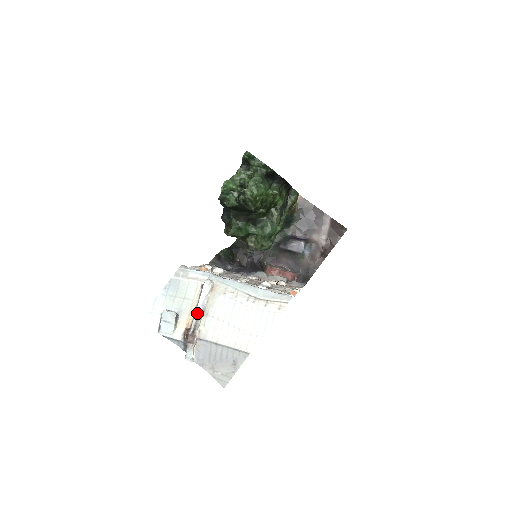
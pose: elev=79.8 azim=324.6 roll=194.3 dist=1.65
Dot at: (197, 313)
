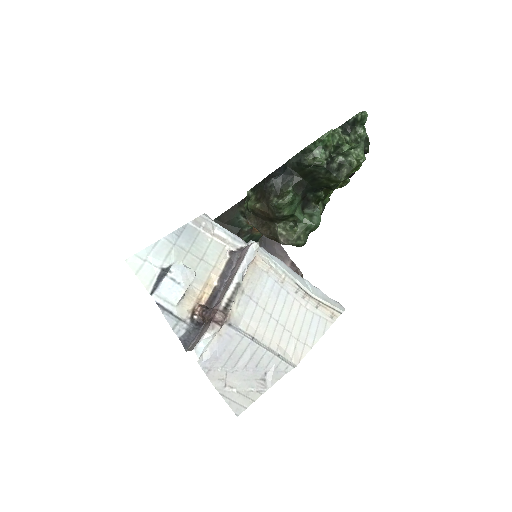
Dot at: (235, 282)
